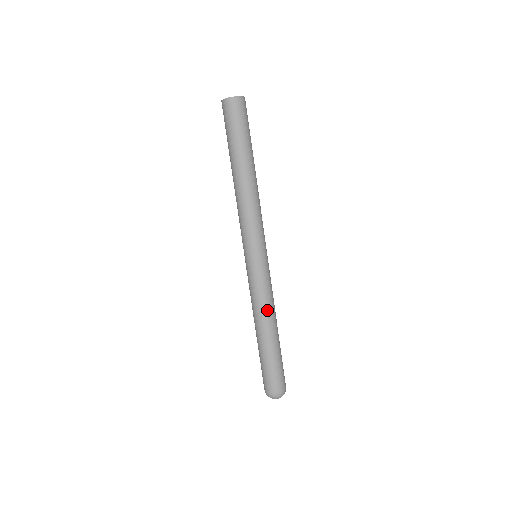
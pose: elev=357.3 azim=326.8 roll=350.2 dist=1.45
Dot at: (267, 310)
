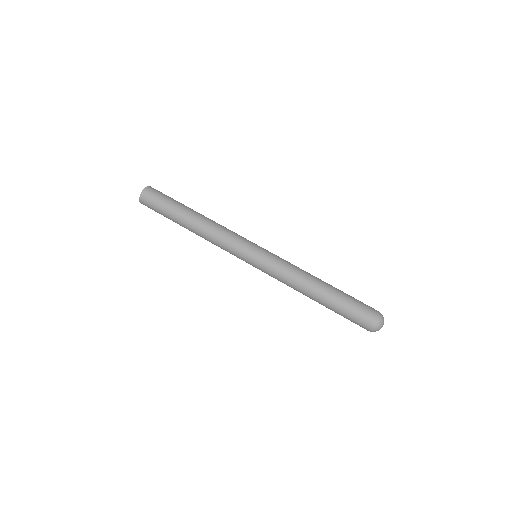
Dot at: (295, 283)
